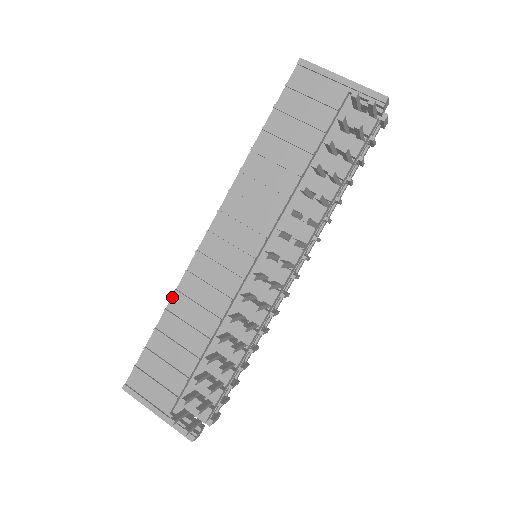
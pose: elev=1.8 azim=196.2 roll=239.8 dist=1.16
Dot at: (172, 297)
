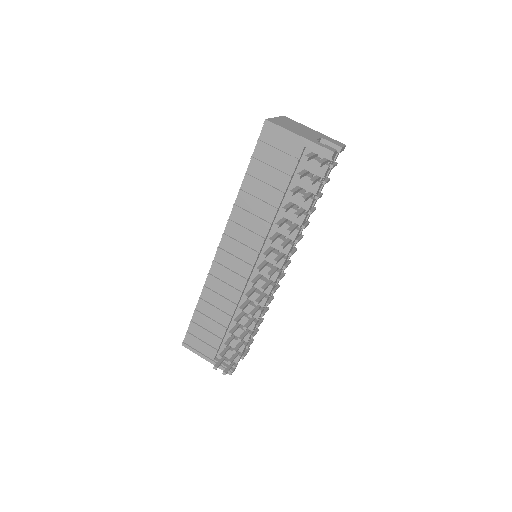
Dot at: (202, 290)
